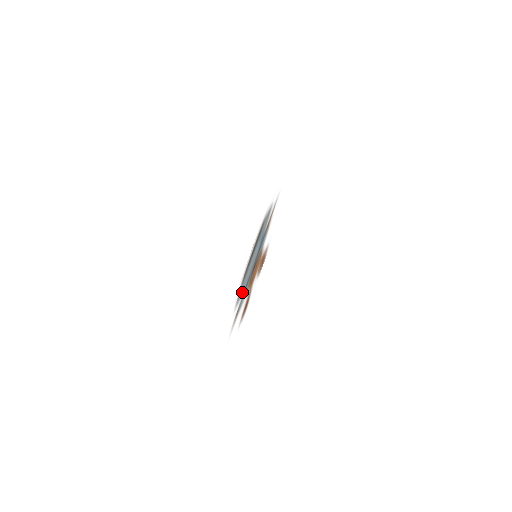
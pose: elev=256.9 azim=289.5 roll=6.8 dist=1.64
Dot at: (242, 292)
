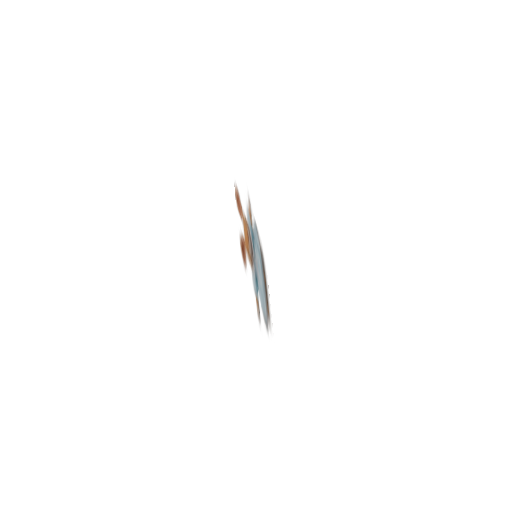
Dot at: (260, 299)
